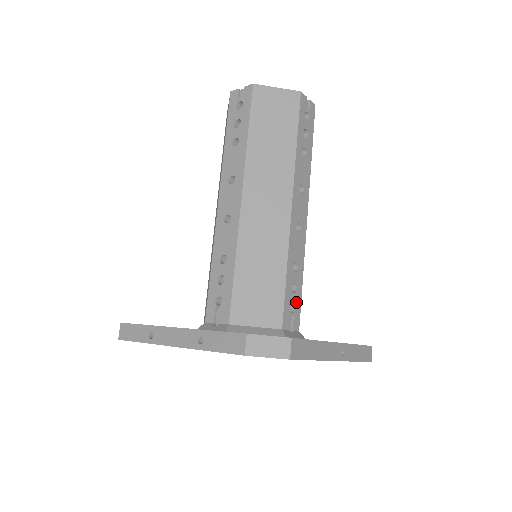
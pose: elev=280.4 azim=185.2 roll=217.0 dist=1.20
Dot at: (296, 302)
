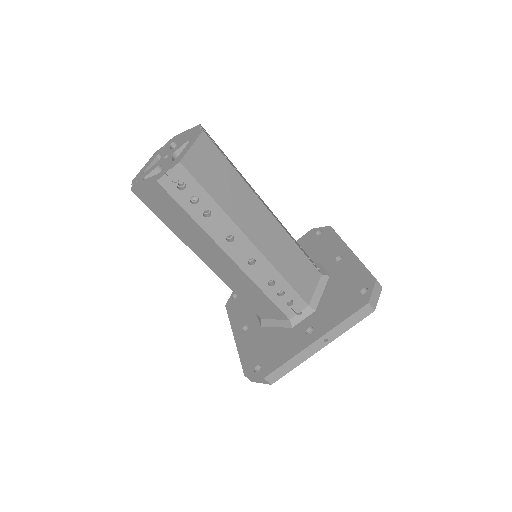
Dot at: (291, 297)
